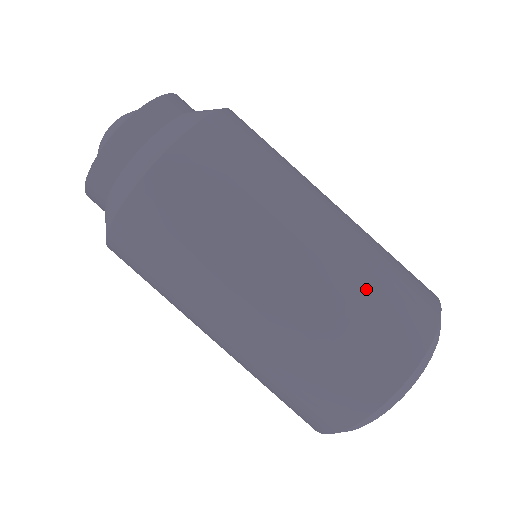
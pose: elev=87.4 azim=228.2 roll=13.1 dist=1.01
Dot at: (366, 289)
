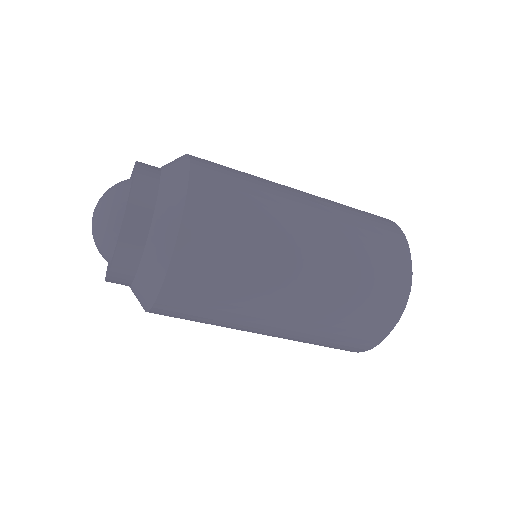
Dot at: (341, 315)
